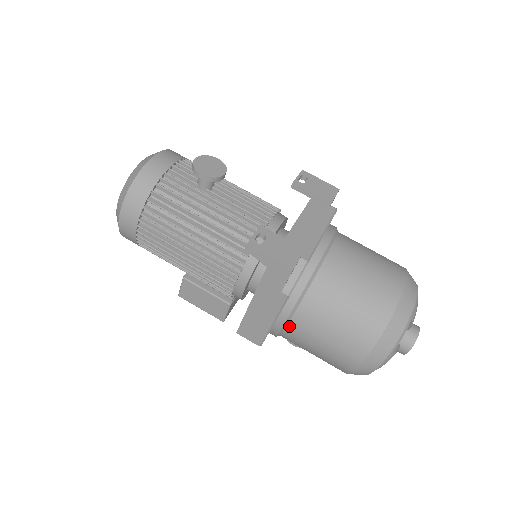
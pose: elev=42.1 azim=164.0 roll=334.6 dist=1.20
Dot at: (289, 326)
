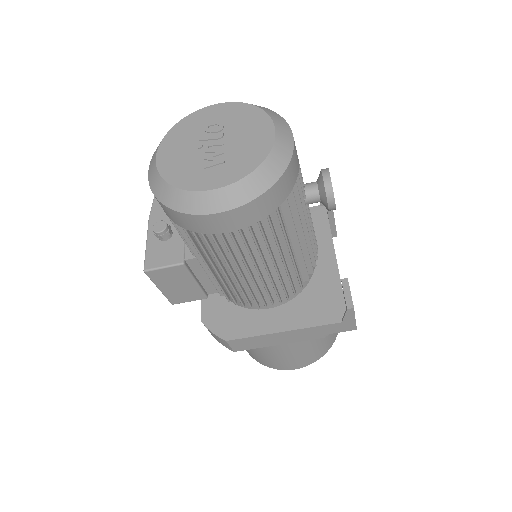
Dot at: occluded
